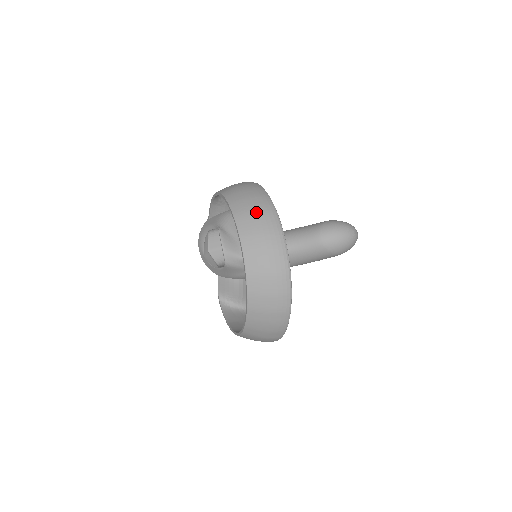
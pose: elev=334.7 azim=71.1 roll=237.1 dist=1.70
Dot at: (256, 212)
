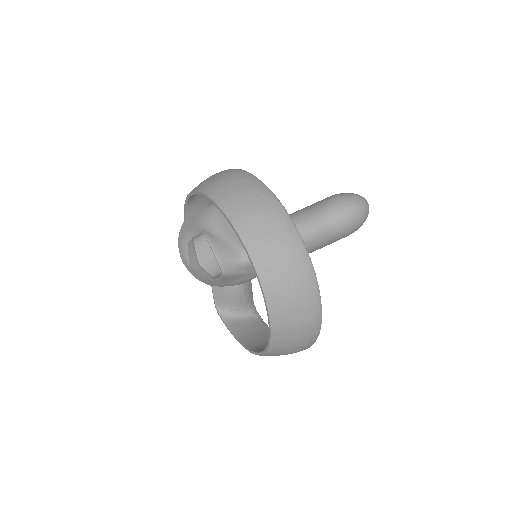
Dot at: (257, 210)
